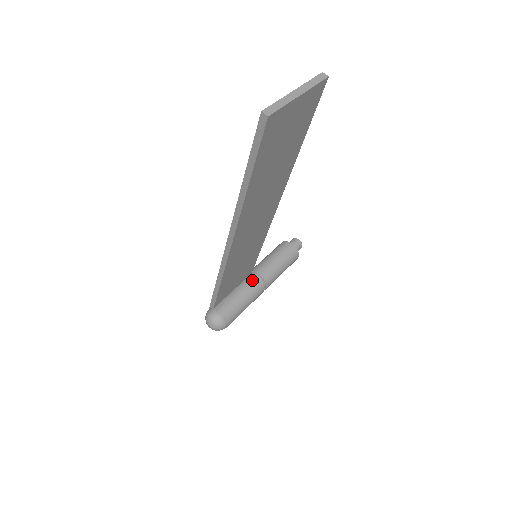
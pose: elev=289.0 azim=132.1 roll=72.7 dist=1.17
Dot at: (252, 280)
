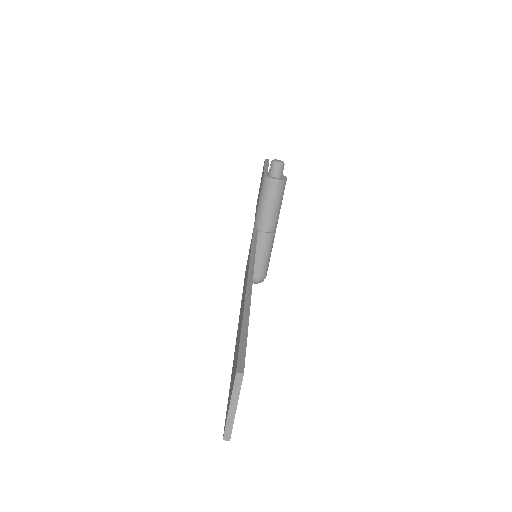
Dot at: (262, 238)
